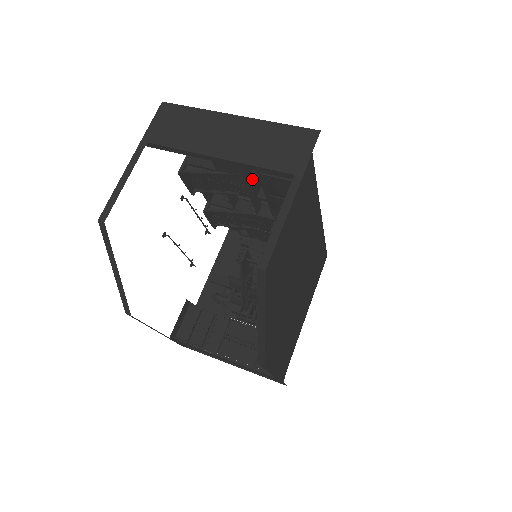
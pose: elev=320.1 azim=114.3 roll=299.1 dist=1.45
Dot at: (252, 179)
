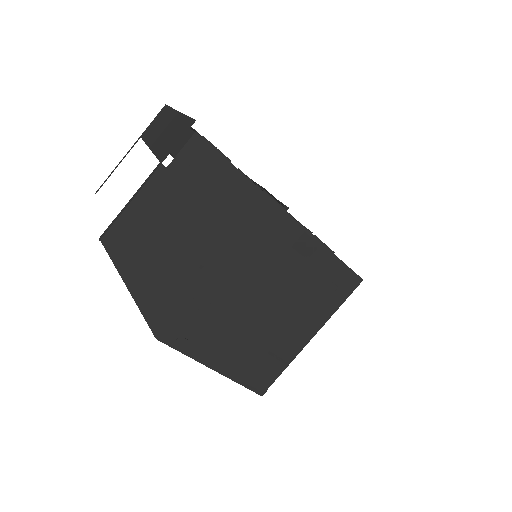
Dot at: occluded
